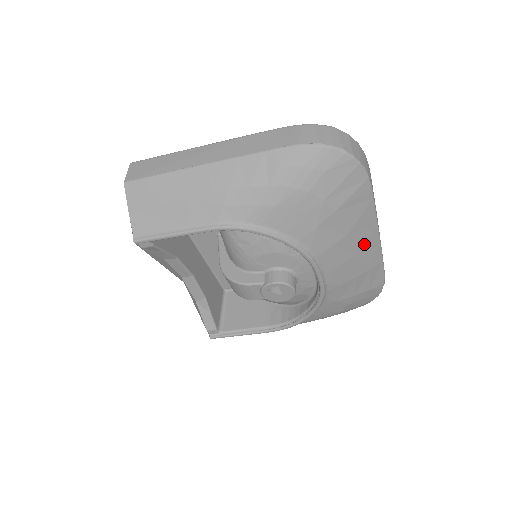
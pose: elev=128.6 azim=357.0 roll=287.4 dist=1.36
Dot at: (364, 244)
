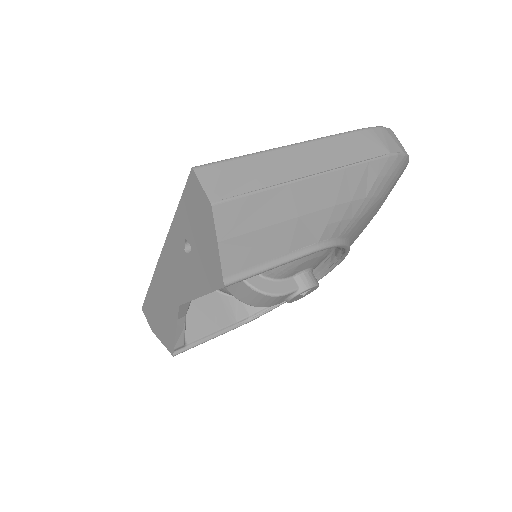
Dot at: occluded
